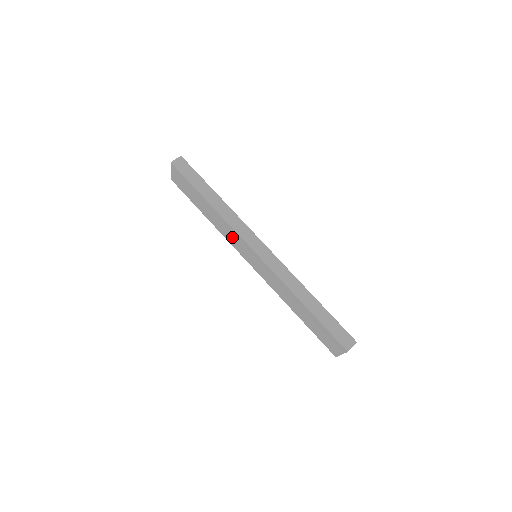
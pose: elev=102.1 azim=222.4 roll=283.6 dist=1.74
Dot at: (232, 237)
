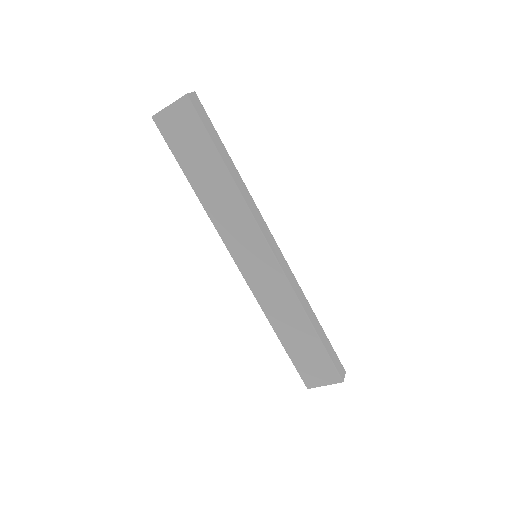
Dot at: (235, 224)
